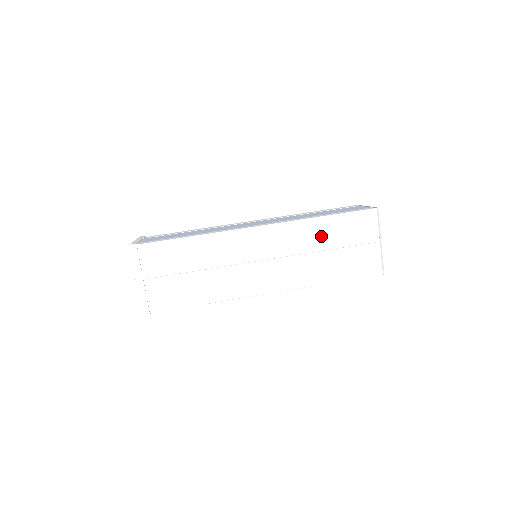
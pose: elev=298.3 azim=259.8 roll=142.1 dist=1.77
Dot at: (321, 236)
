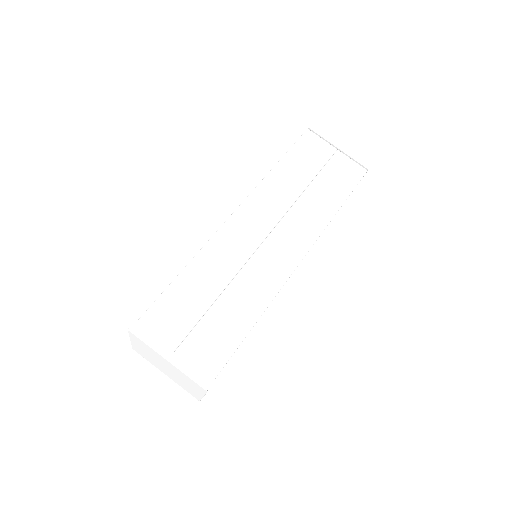
Dot at: (290, 180)
